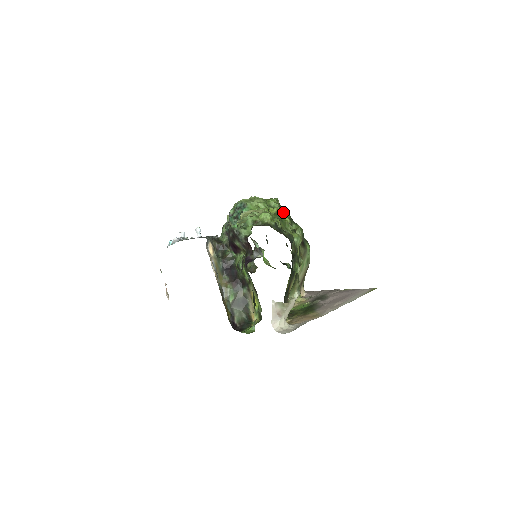
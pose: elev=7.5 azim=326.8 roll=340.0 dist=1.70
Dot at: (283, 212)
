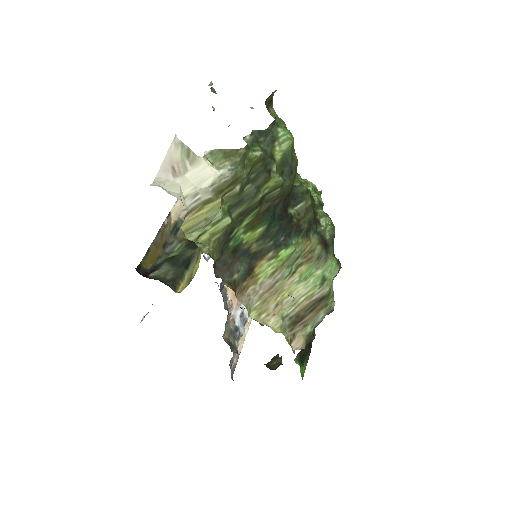
Dot at: (315, 192)
